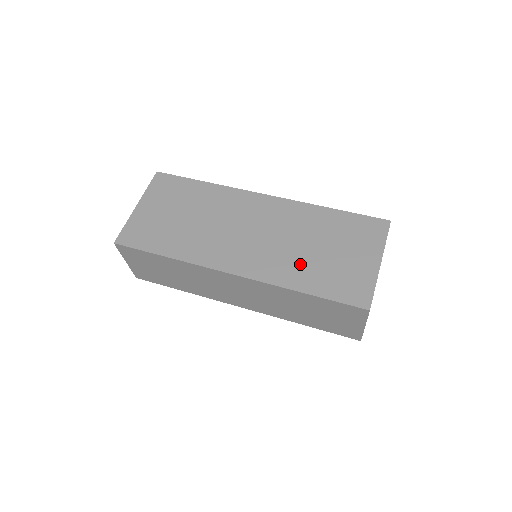
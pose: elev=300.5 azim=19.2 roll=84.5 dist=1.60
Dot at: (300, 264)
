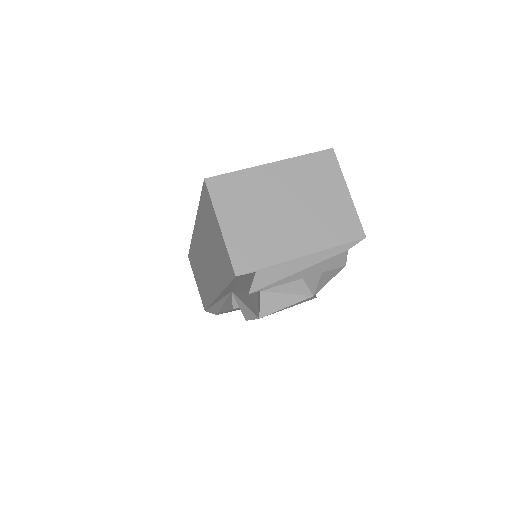
Dot at: occluded
